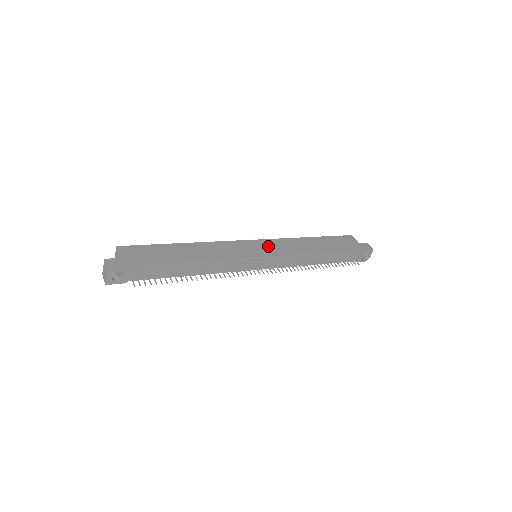
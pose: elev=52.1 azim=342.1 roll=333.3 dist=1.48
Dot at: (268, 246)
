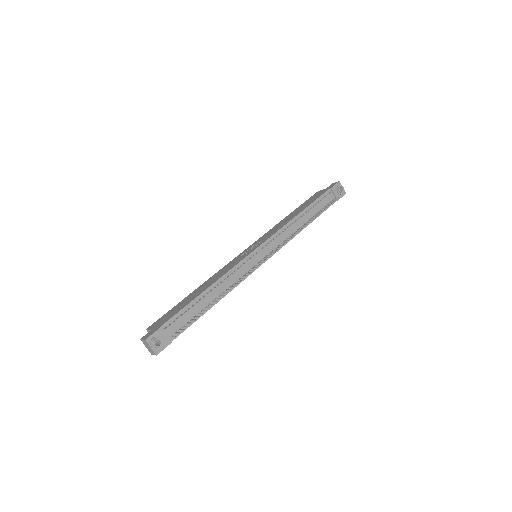
Dot at: occluded
